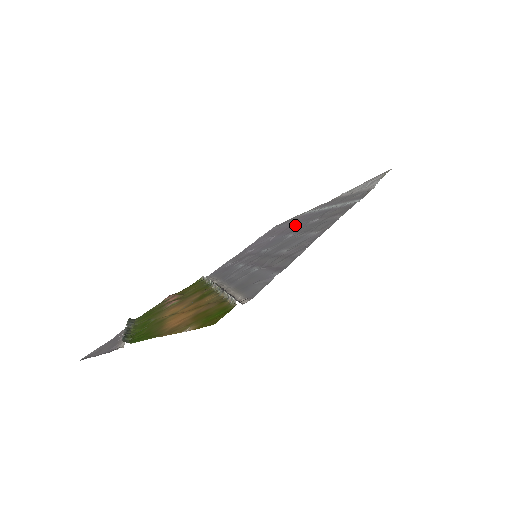
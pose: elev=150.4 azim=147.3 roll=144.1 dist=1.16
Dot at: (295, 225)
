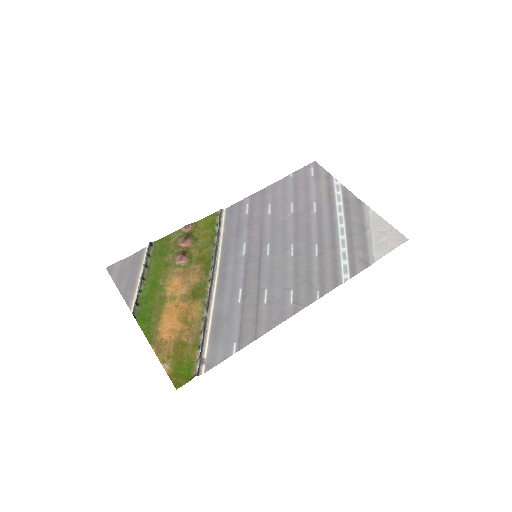
Dot at: (311, 220)
